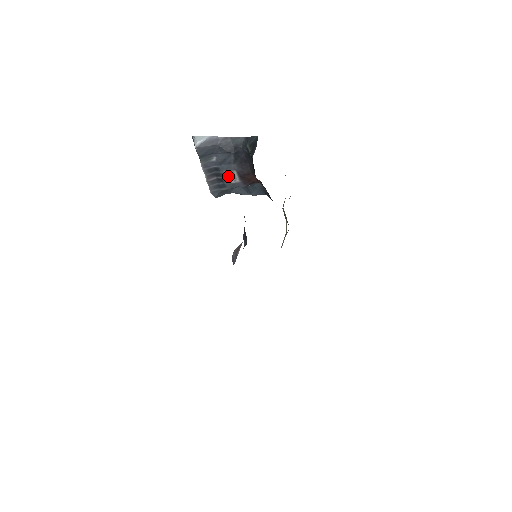
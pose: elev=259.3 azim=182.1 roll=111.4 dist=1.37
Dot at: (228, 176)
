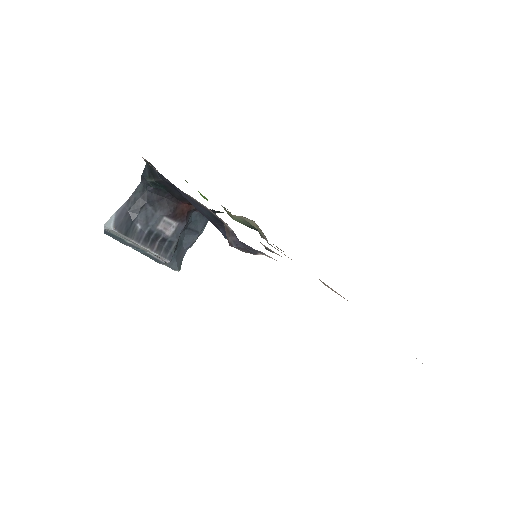
Dot at: (164, 229)
